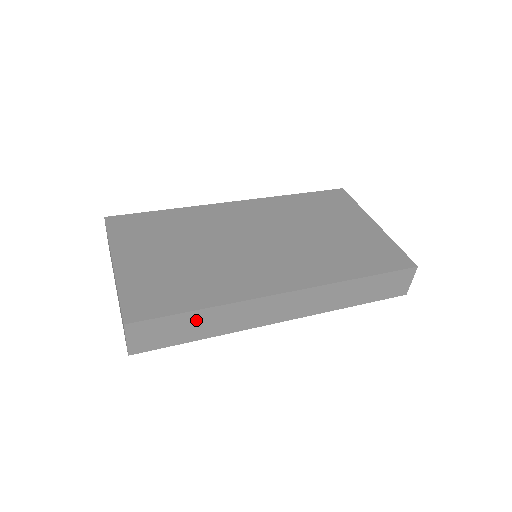
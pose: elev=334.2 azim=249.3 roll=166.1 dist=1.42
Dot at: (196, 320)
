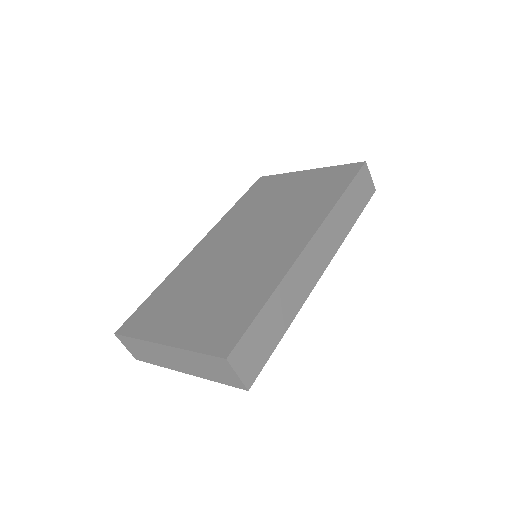
Dot at: (271, 314)
